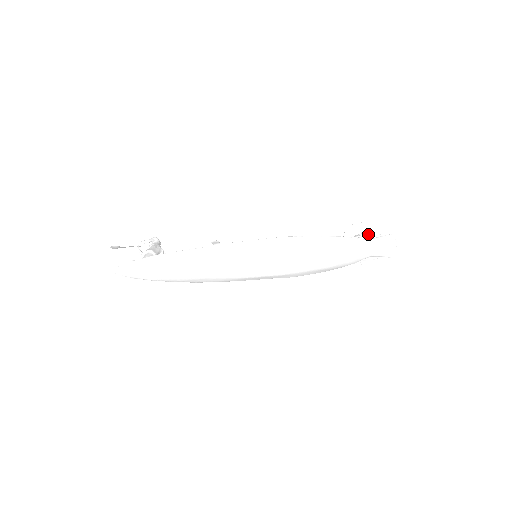
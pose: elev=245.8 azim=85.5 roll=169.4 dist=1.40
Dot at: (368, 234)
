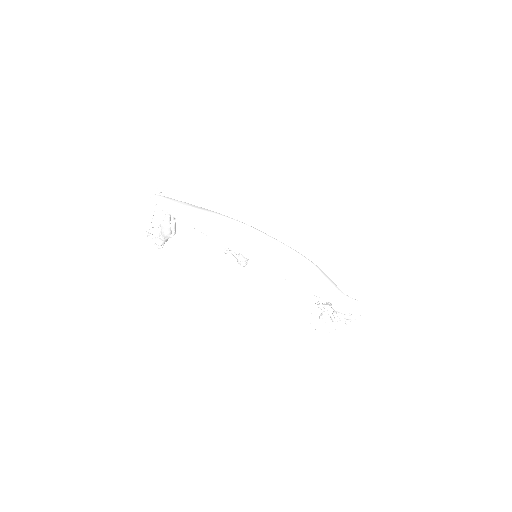
Dot at: occluded
